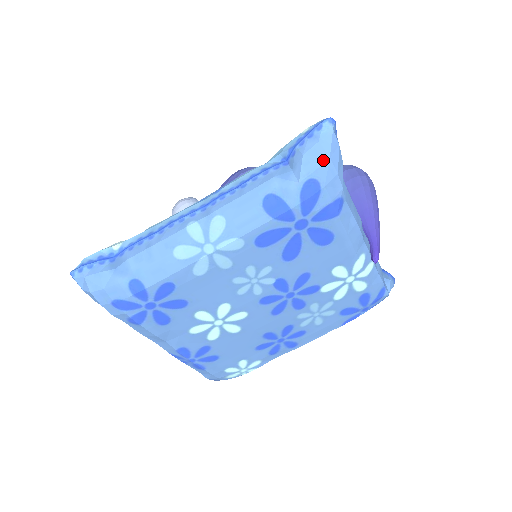
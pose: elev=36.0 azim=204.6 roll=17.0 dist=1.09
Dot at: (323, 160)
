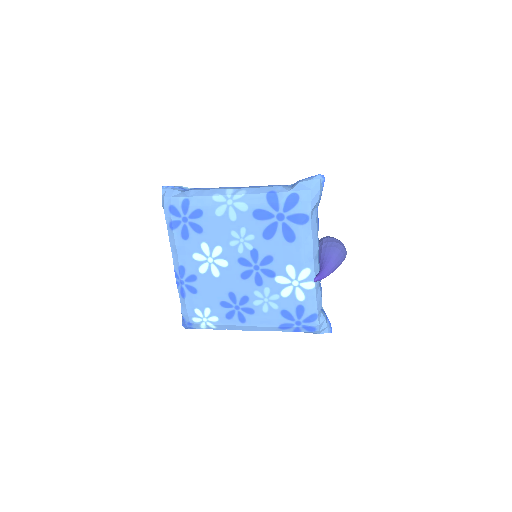
Dot at: (307, 189)
